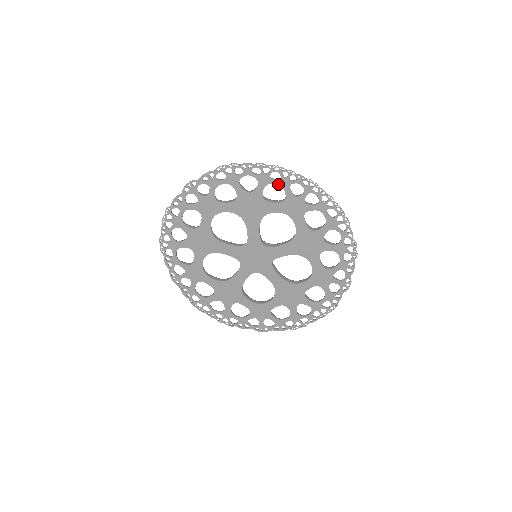
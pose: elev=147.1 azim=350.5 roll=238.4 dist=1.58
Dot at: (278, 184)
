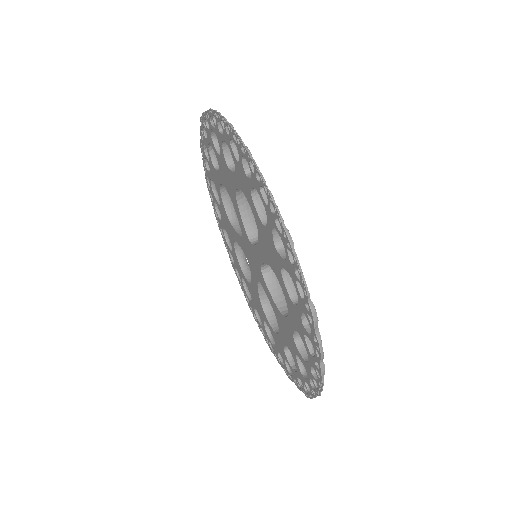
Dot at: (225, 141)
